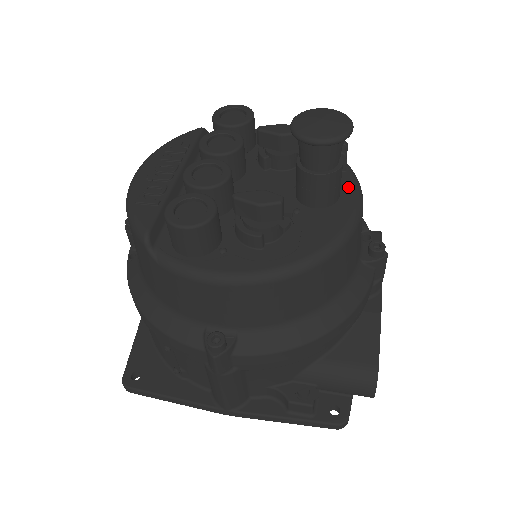
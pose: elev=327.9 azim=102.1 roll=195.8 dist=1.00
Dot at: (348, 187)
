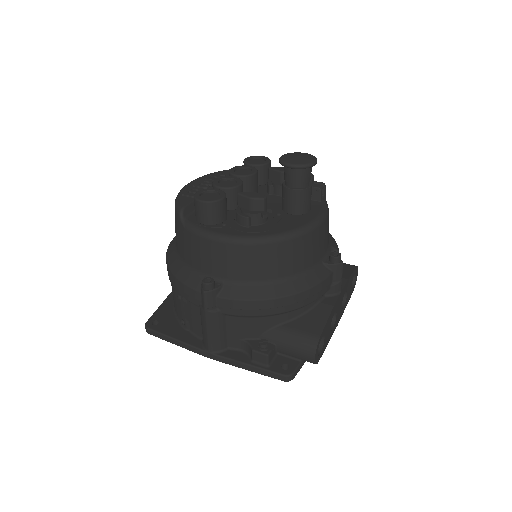
Dot at: (318, 208)
